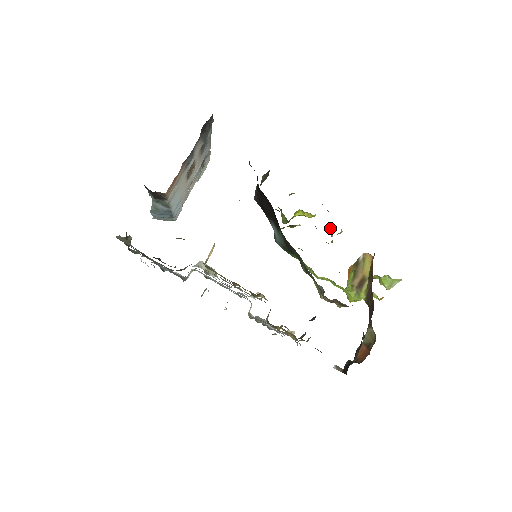
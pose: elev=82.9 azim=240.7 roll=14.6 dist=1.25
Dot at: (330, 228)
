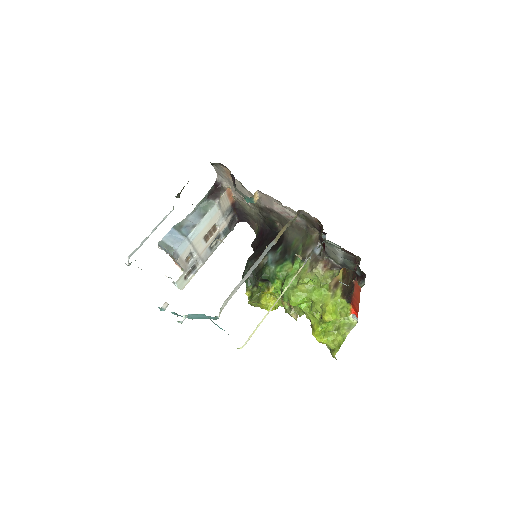
Dot at: occluded
